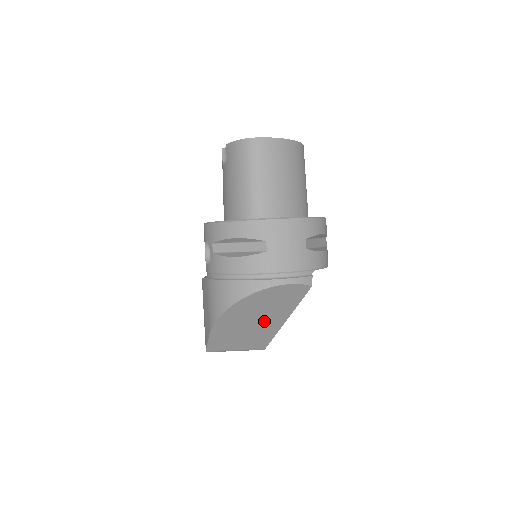
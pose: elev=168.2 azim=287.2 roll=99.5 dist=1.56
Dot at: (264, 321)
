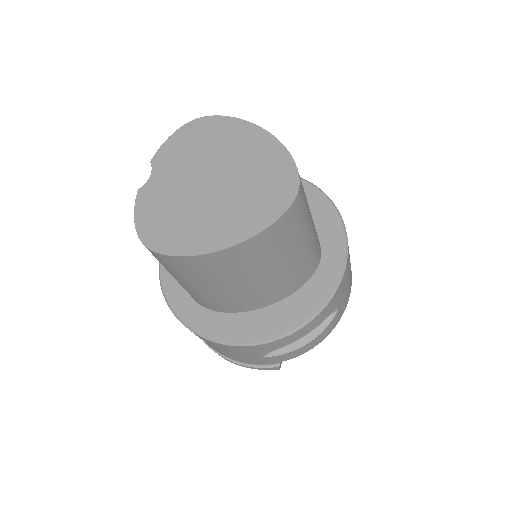
Dot at: occluded
